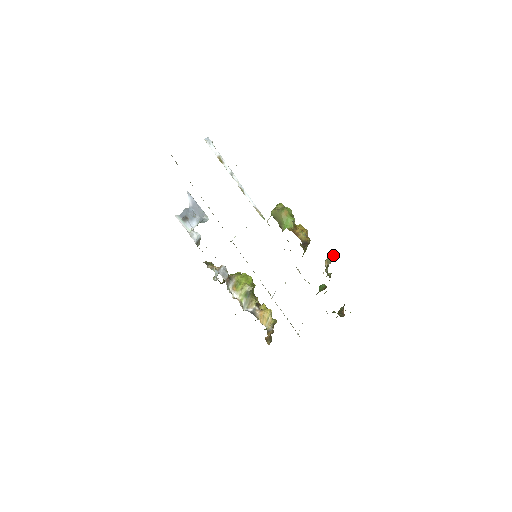
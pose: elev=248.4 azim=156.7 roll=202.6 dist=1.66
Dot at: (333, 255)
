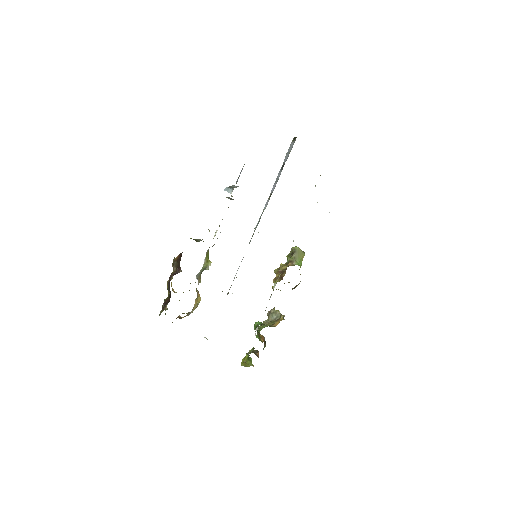
Dot at: occluded
